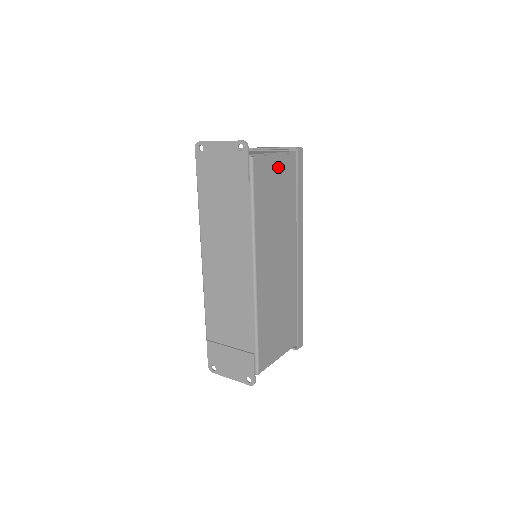
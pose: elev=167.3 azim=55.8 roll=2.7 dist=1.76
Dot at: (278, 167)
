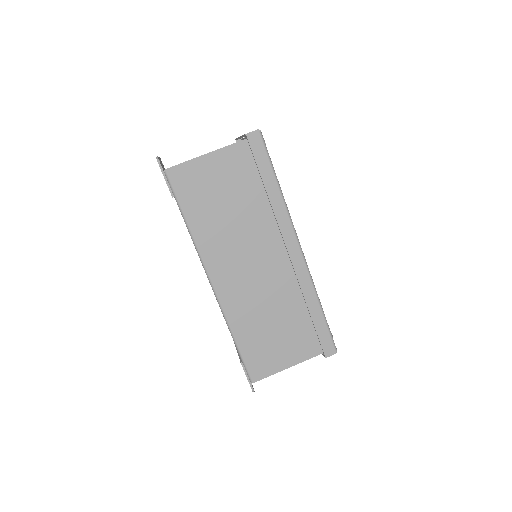
Dot at: (218, 167)
